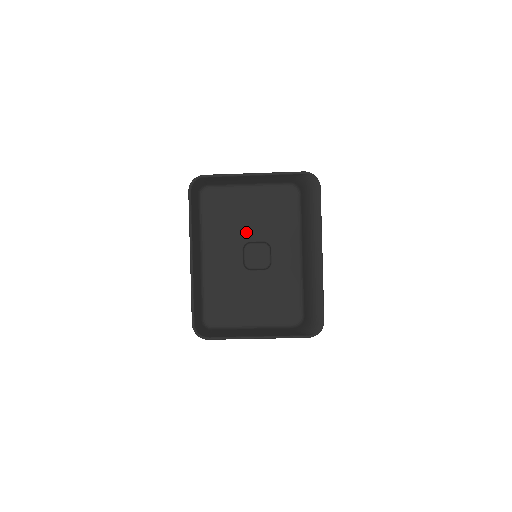
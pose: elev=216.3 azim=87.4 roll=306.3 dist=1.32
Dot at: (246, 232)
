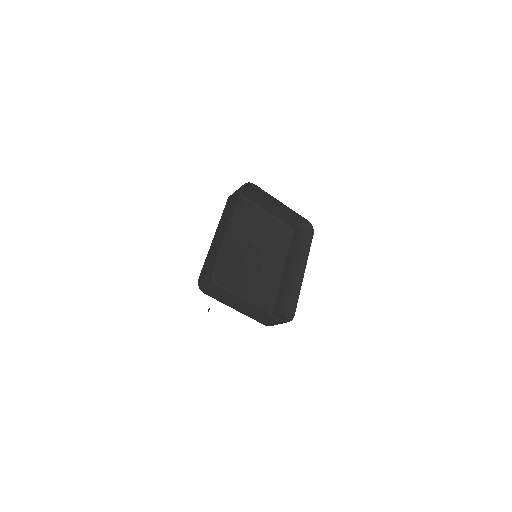
Dot at: (253, 238)
